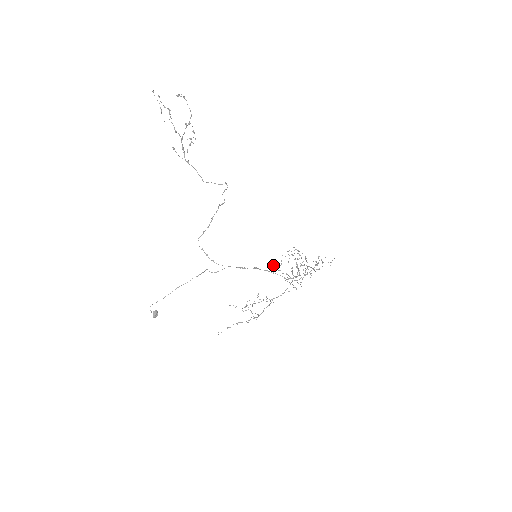
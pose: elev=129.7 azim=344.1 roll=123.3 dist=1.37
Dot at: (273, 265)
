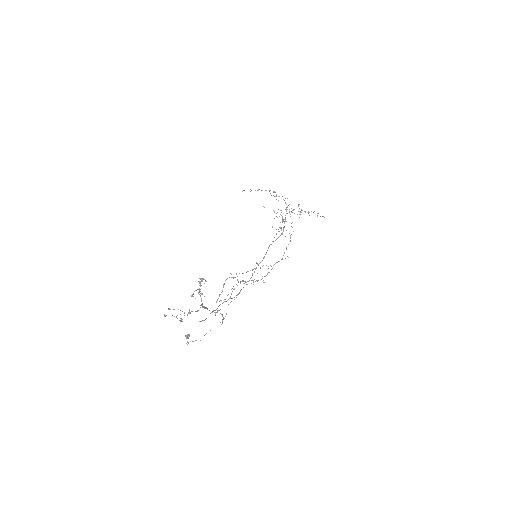
Dot at: occluded
